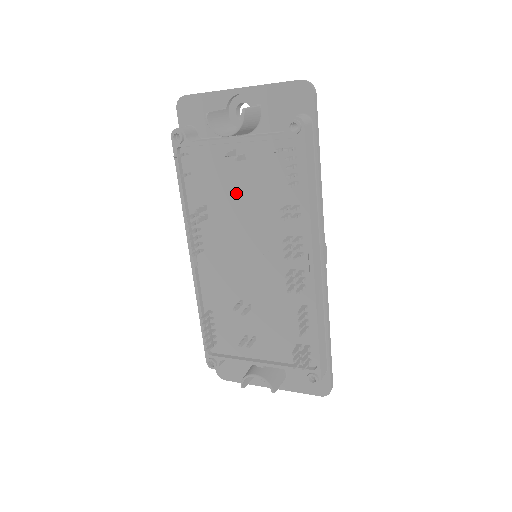
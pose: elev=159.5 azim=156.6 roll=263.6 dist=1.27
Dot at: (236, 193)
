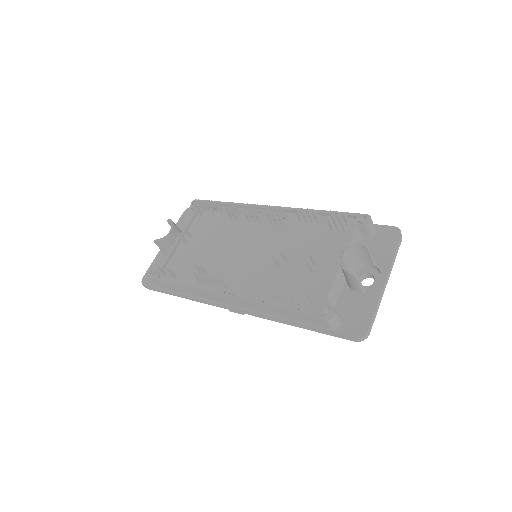
Dot at: (206, 248)
